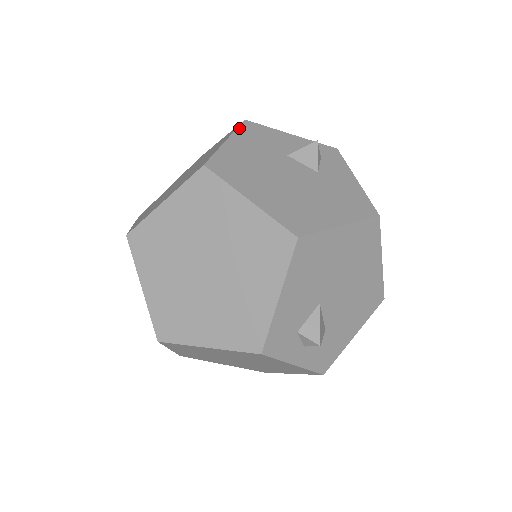
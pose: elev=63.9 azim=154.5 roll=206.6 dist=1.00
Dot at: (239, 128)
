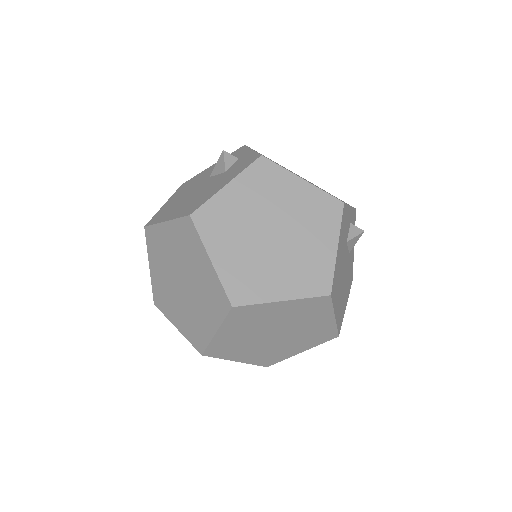
Dot at: (342, 221)
